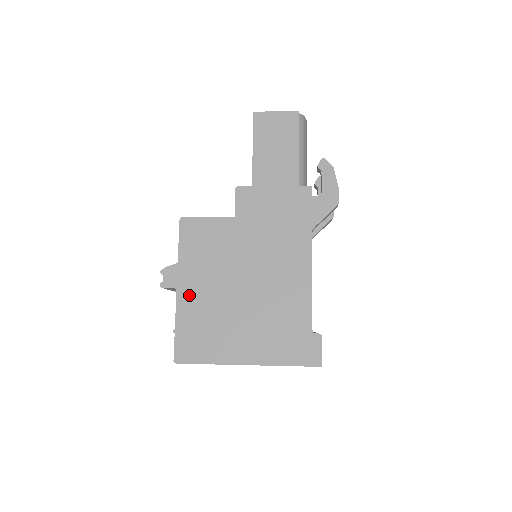
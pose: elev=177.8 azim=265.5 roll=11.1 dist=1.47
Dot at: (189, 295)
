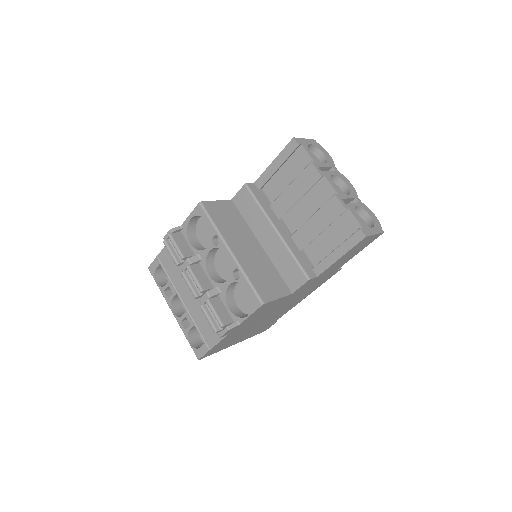
Dot at: (232, 334)
